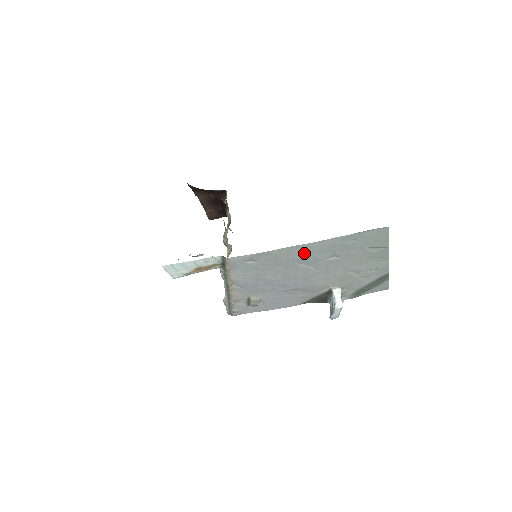
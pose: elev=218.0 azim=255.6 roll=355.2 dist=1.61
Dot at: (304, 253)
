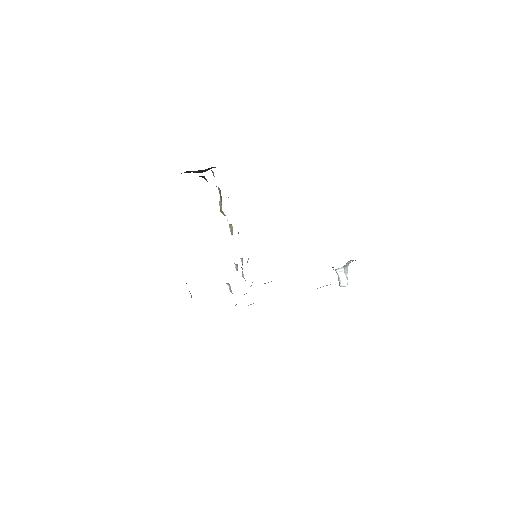
Dot at: occluded
